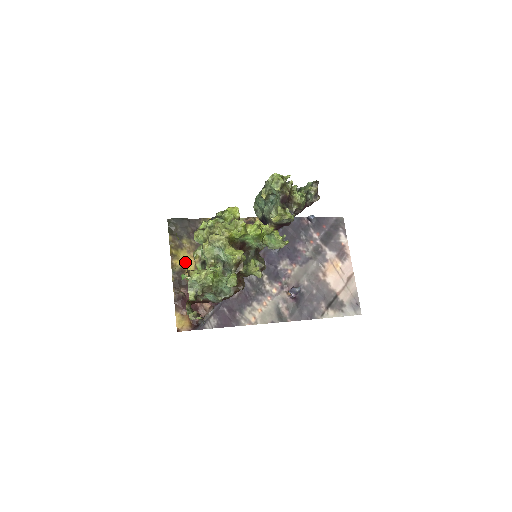
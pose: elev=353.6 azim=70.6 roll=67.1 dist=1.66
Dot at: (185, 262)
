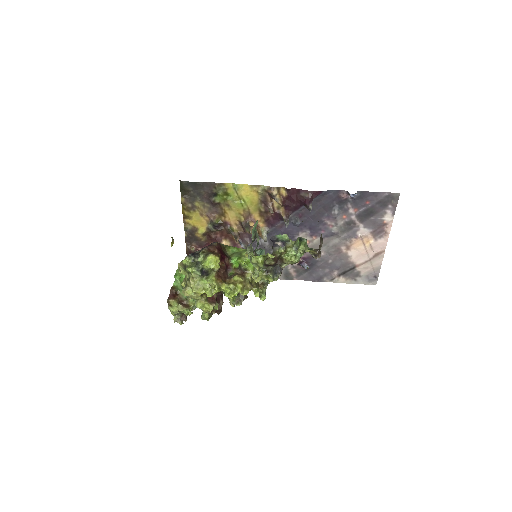
Dot at: (197, 222)
